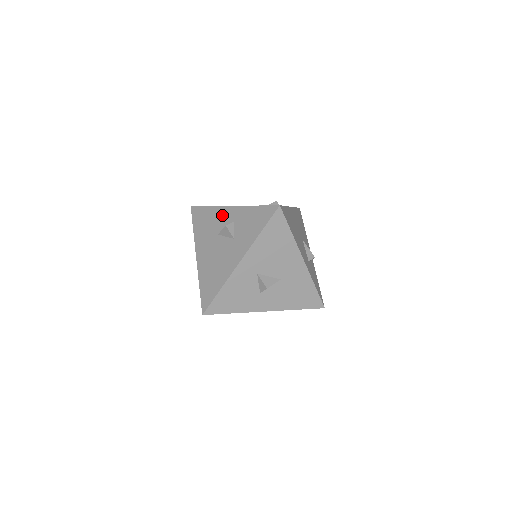
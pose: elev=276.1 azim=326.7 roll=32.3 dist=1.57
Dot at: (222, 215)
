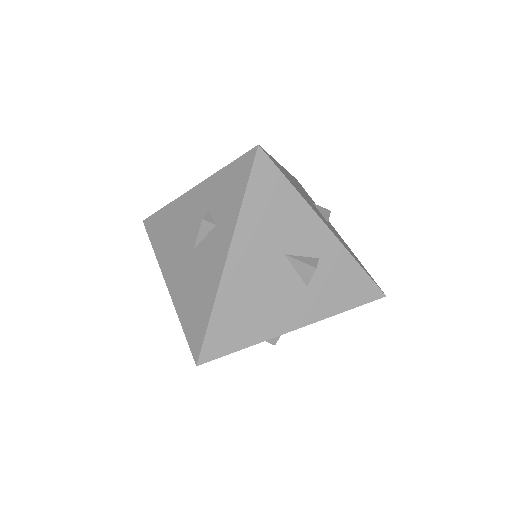
Dot at: (308, 228)
